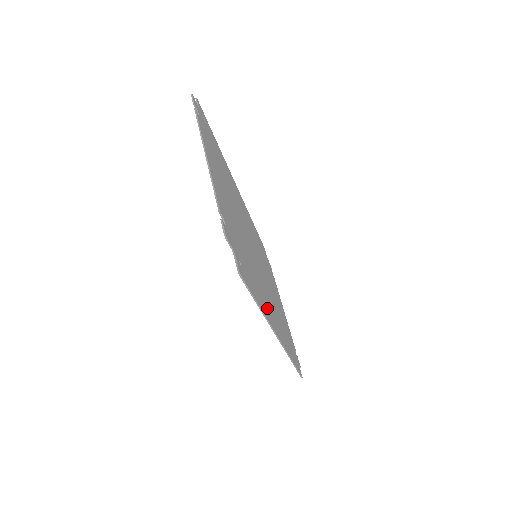
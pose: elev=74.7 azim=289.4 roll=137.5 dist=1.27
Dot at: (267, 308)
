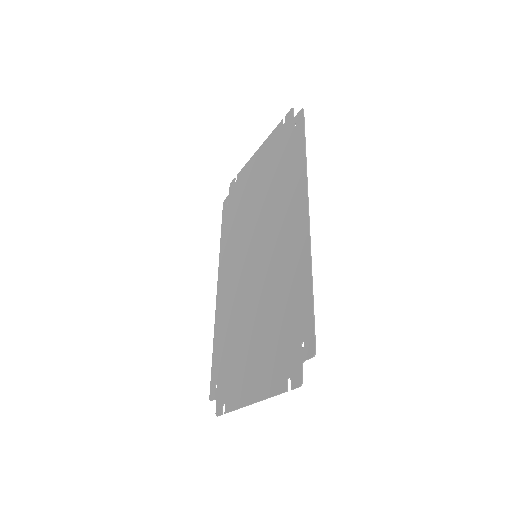
Dot at: (224, 306)
